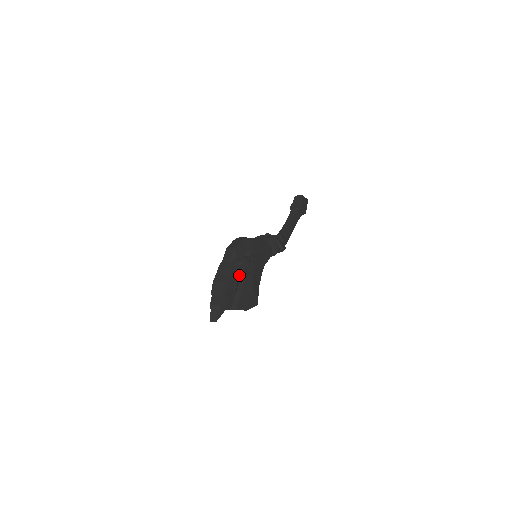
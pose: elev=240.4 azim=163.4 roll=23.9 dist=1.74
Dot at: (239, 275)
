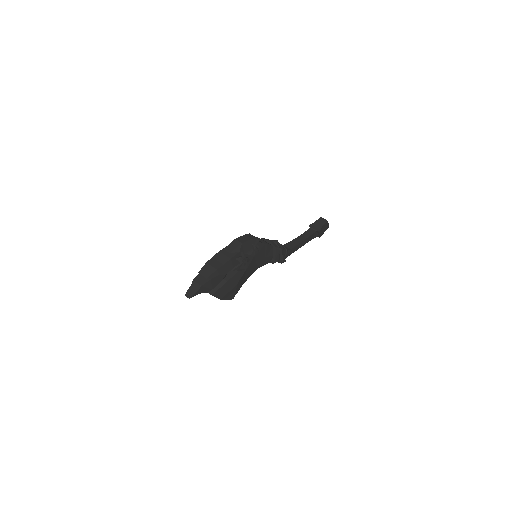
Dot at: (232, 268)
